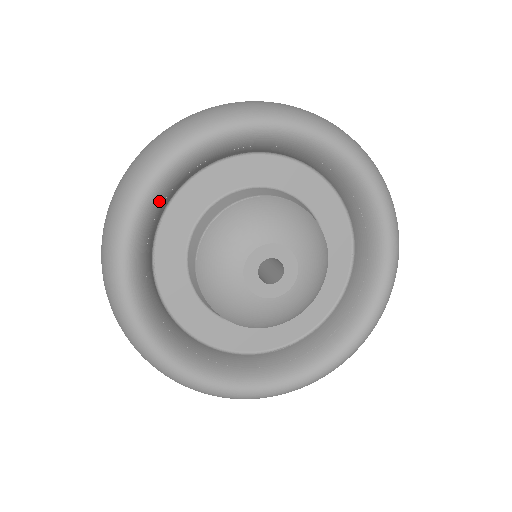
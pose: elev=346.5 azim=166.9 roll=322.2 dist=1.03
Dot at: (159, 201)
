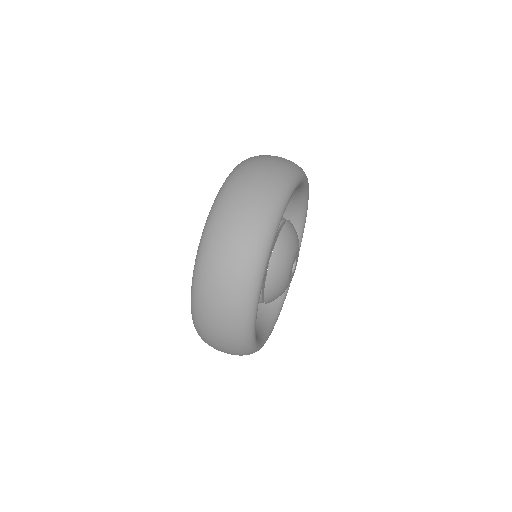
Dot at: occluded
